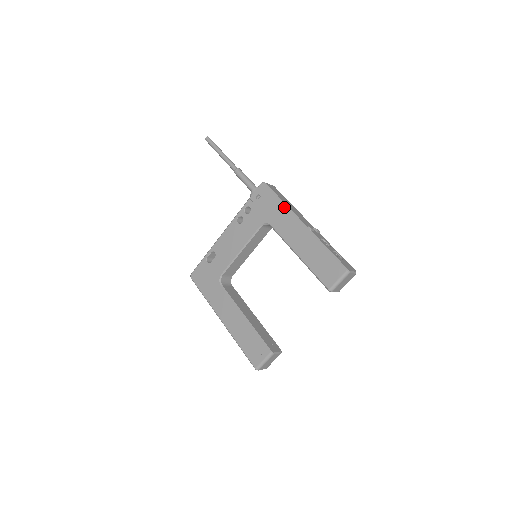
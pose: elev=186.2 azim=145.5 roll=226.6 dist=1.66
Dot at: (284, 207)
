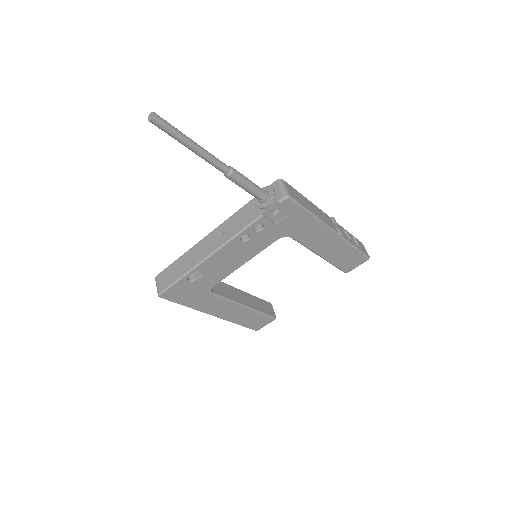
Dot at: (315, 221)
